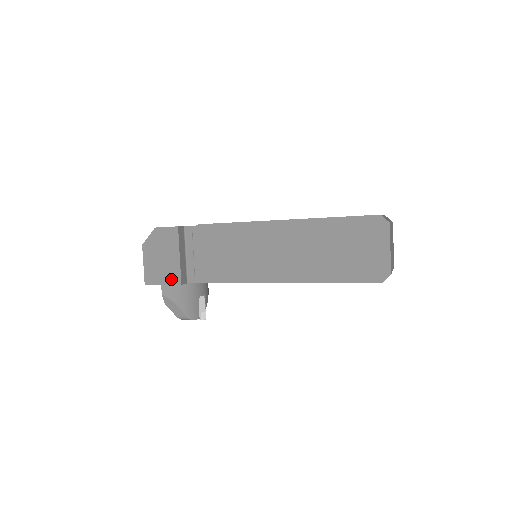
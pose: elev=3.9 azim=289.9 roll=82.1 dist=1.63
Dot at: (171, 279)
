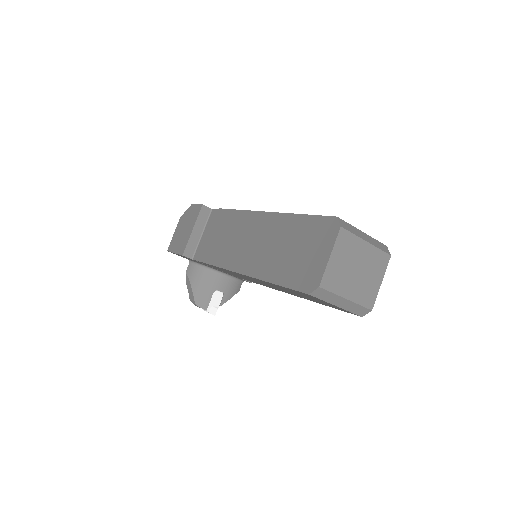
Dot at: (180, 249)
